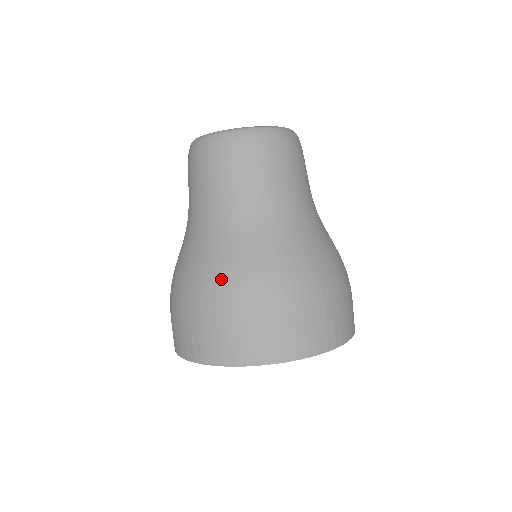
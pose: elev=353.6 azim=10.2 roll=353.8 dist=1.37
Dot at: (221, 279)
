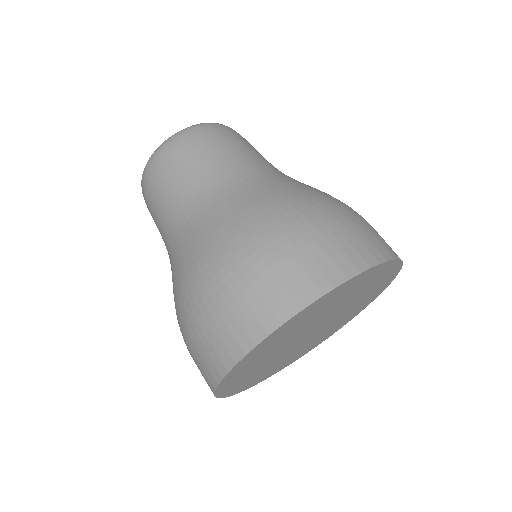
Dot at: (285, 203)
